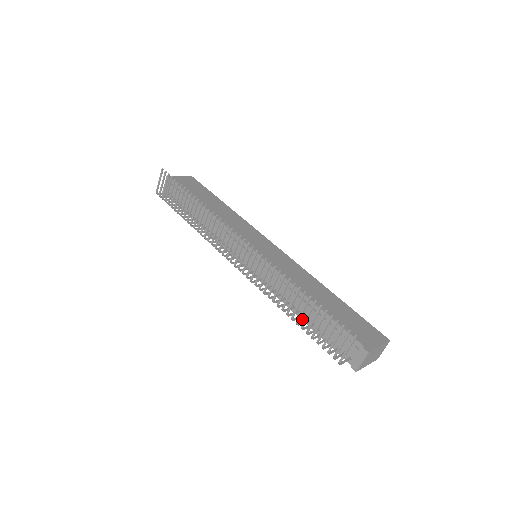
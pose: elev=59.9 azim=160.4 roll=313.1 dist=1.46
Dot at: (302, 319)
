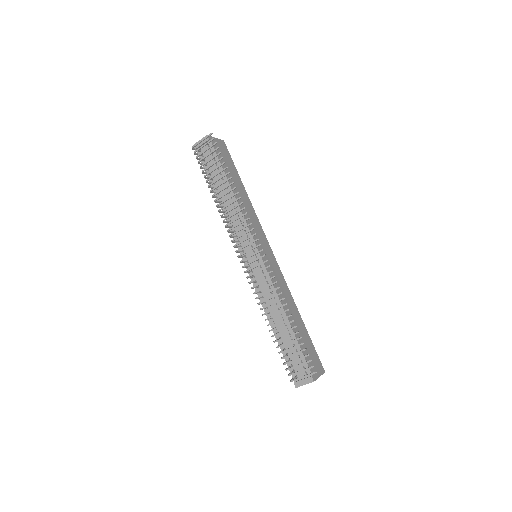
Dot at: occluded
